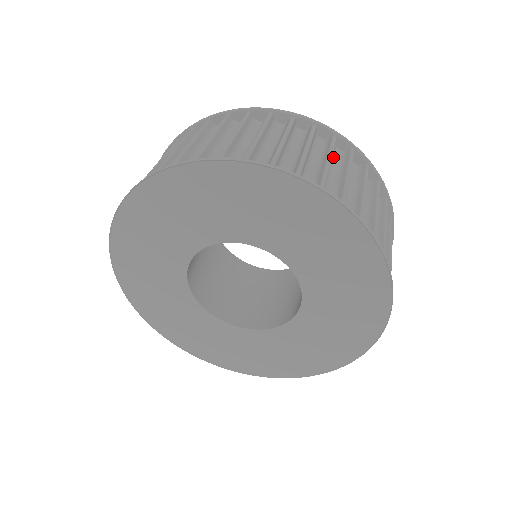
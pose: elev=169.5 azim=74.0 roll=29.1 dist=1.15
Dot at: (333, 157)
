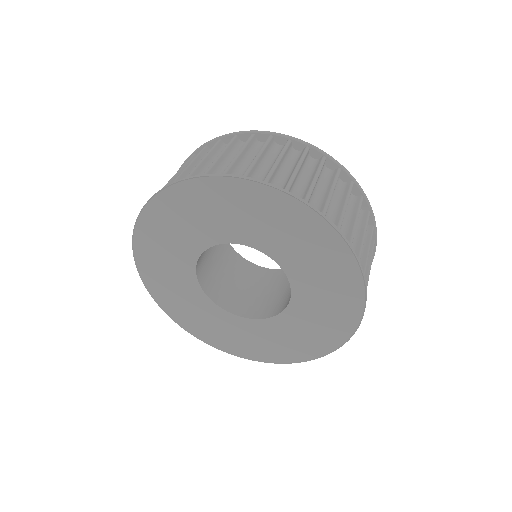
Dot at: occluded
